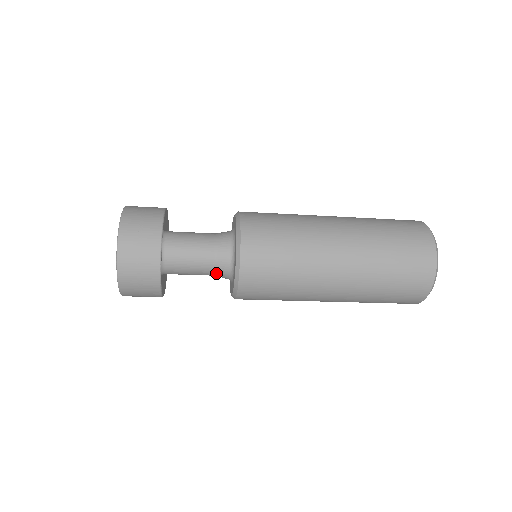
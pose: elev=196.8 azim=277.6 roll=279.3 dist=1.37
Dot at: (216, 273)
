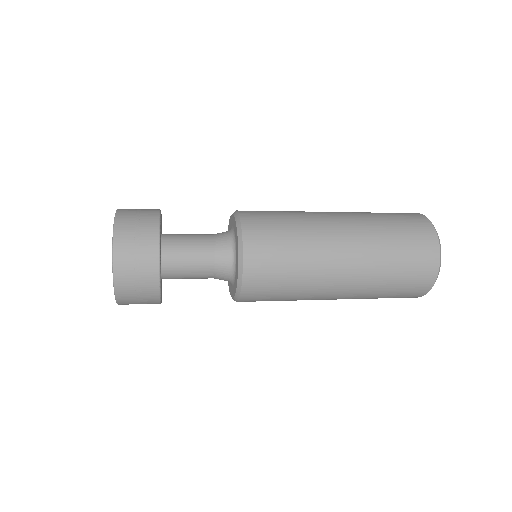
Dot at: (216, 276)
